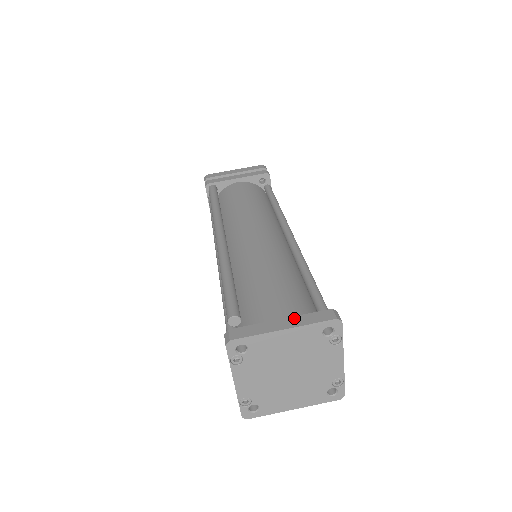
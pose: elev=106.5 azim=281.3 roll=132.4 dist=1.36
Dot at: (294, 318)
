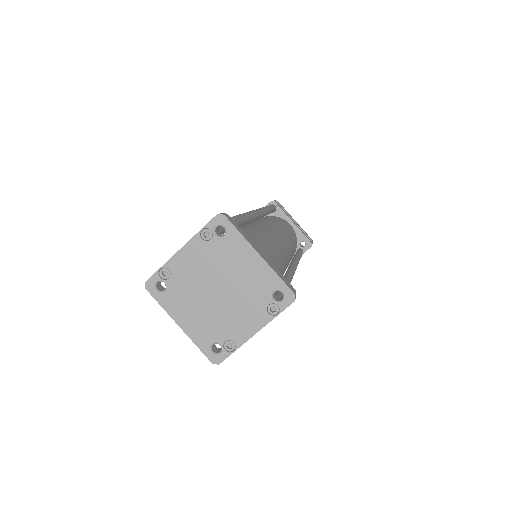
Dot at: (270, 262)
